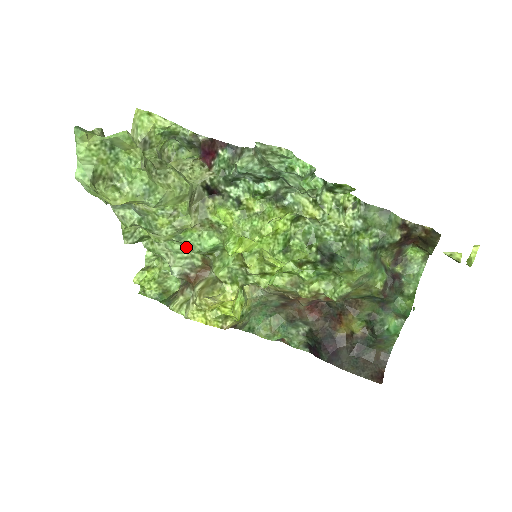
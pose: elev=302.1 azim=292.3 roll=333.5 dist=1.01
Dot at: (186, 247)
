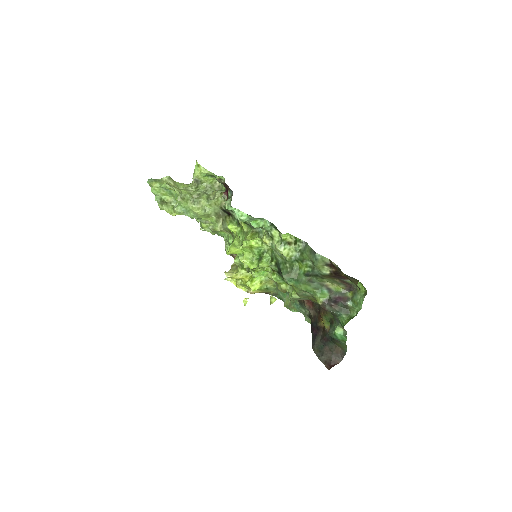
Dot at: occluded
